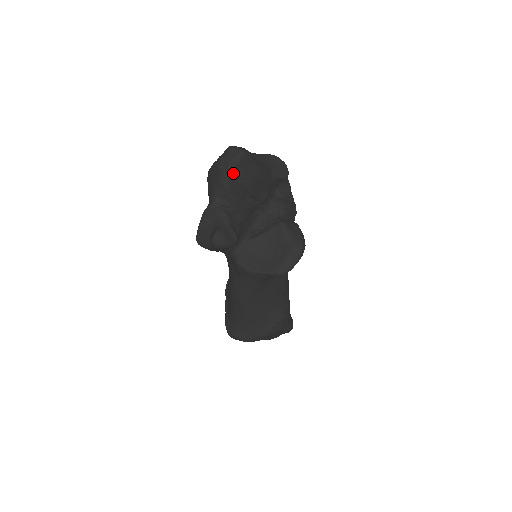
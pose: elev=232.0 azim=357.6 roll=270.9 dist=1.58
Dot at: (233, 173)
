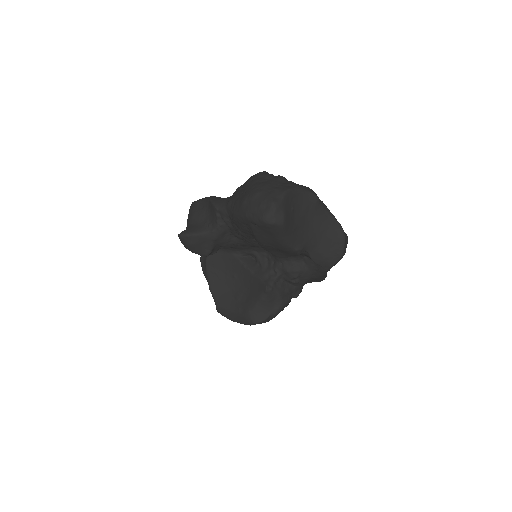
Dot at: (247, 221)
